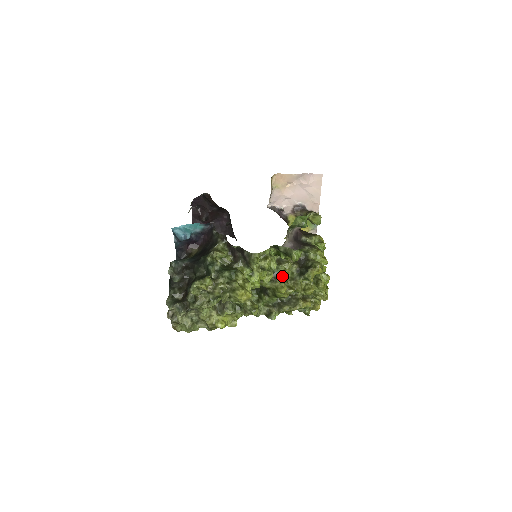
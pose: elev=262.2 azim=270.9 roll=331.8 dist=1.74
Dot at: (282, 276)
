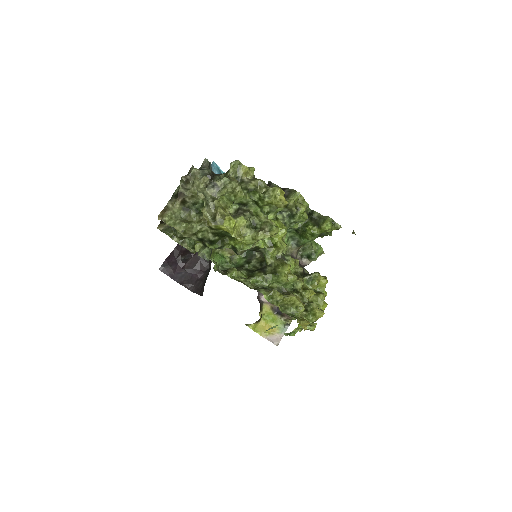
Dot at: occluded
